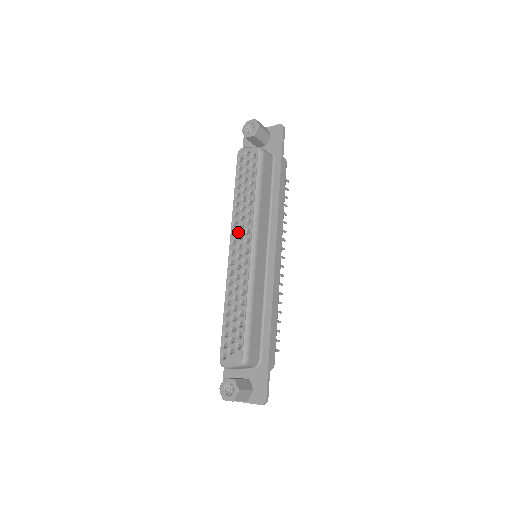
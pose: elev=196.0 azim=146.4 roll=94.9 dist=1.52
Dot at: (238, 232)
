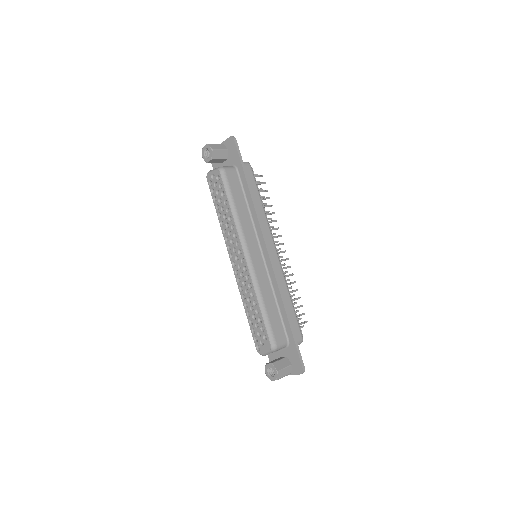
Dot at: (231, 246)
